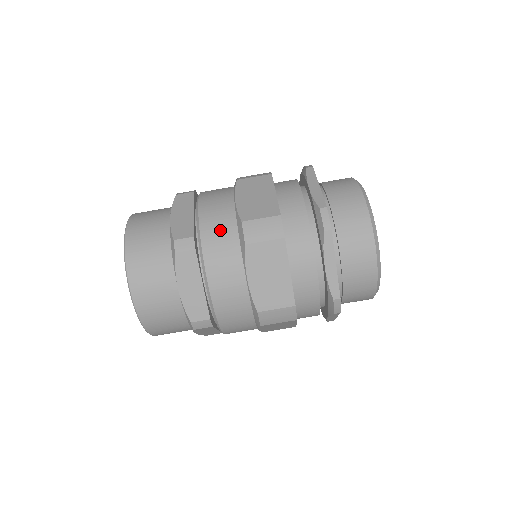
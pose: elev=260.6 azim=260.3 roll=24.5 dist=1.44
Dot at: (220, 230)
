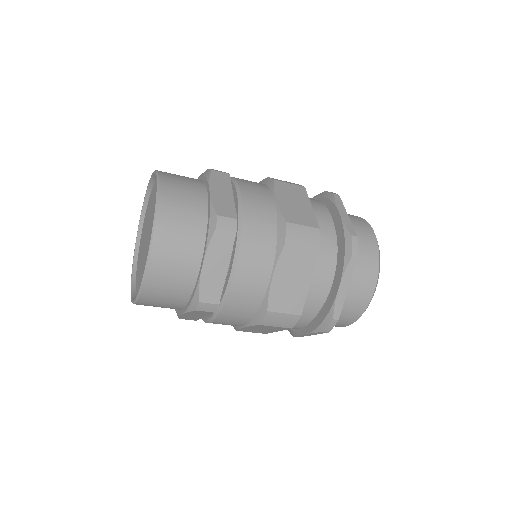
Dot at: (245, 303)
